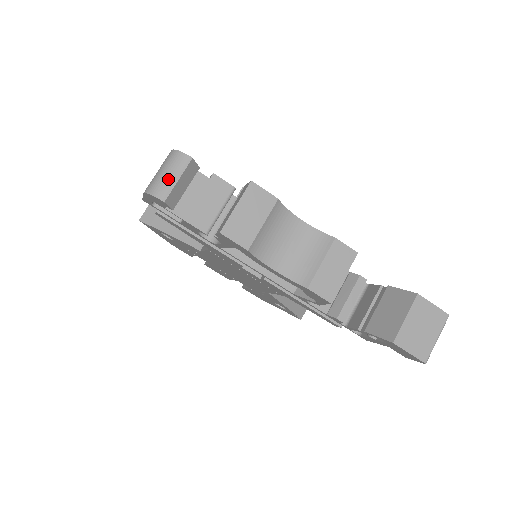
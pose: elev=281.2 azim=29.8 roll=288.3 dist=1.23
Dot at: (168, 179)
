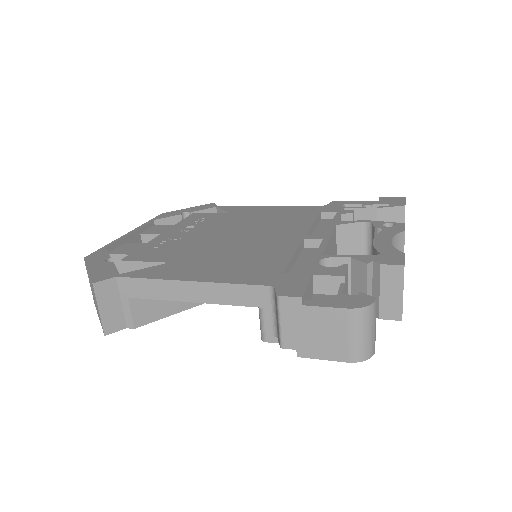
Dot at: (373, 335)
